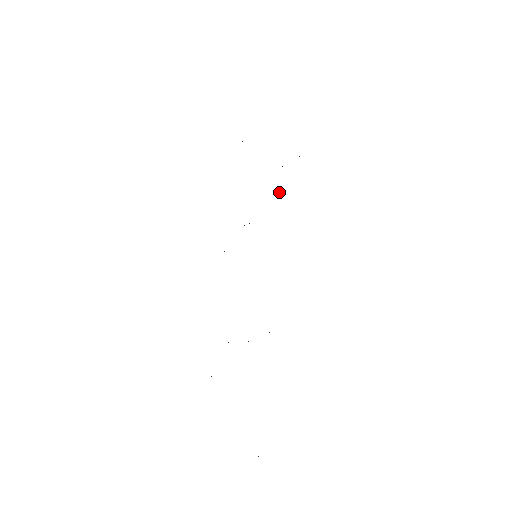
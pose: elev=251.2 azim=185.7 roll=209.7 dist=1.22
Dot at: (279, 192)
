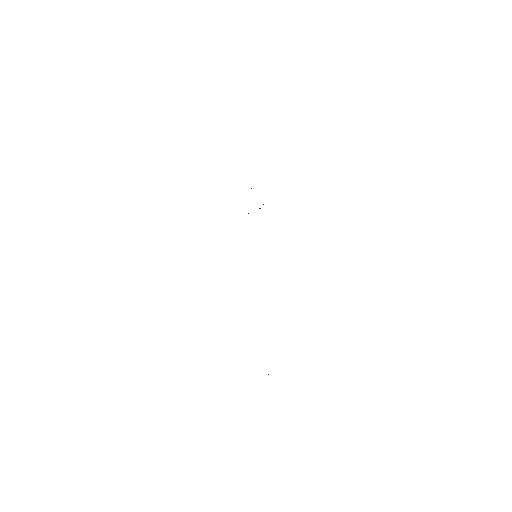
Dot at: occluded
